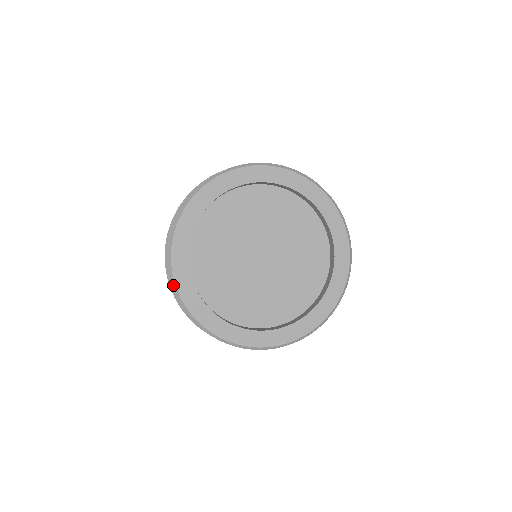
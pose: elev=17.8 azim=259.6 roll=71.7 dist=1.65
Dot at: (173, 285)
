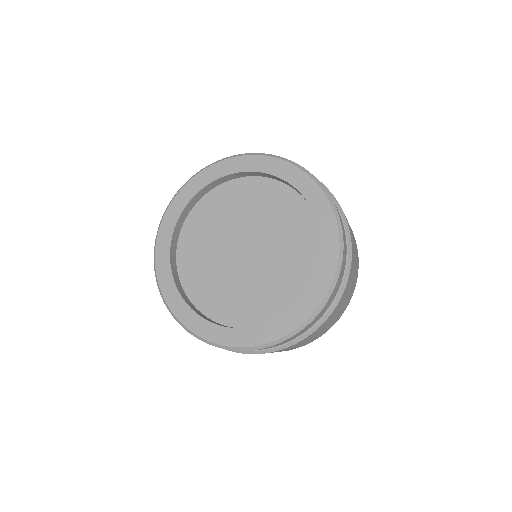
Dot at: (155, 274)
